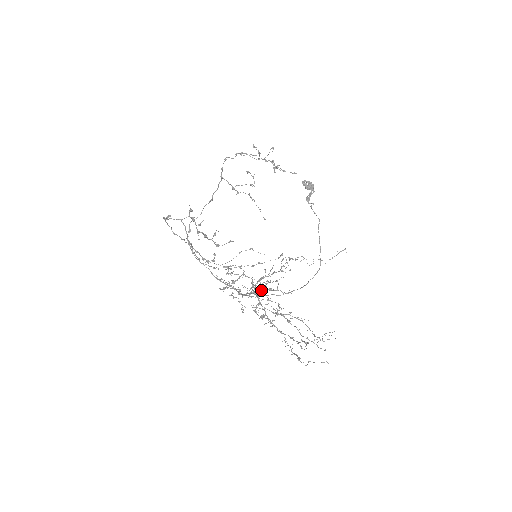
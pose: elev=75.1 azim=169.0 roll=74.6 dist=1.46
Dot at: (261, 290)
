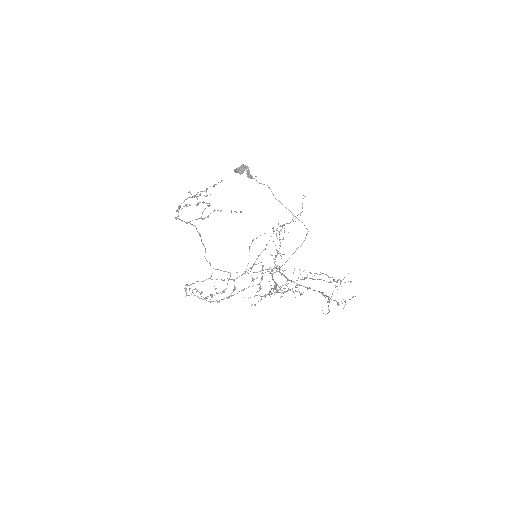
Dot at: (275, 288)
